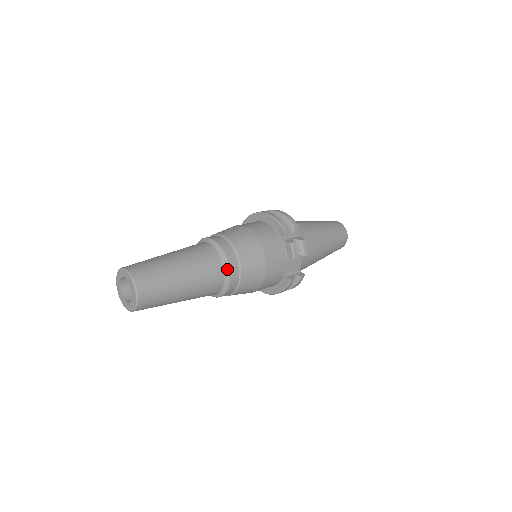
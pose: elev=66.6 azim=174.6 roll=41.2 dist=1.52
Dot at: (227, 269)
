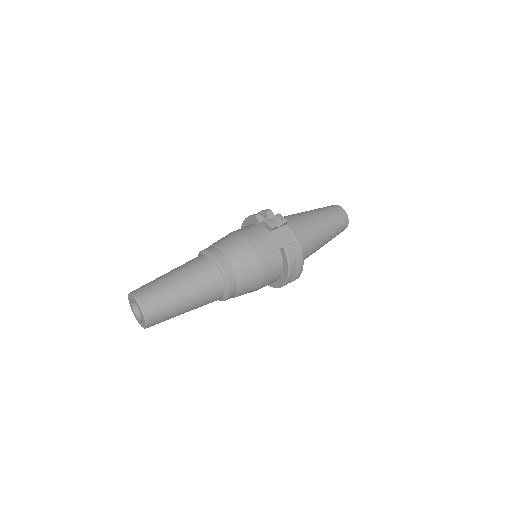
Dot at: (214, 260)
